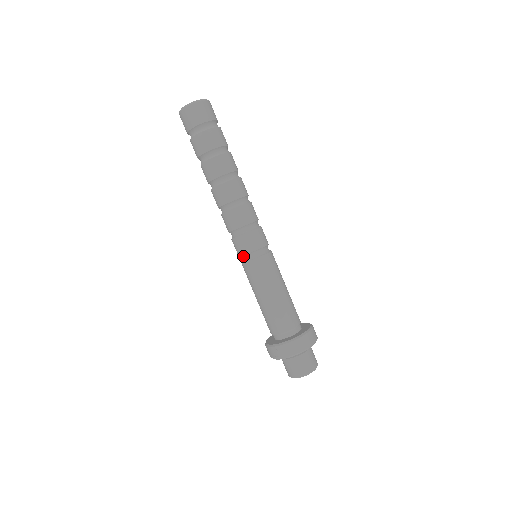
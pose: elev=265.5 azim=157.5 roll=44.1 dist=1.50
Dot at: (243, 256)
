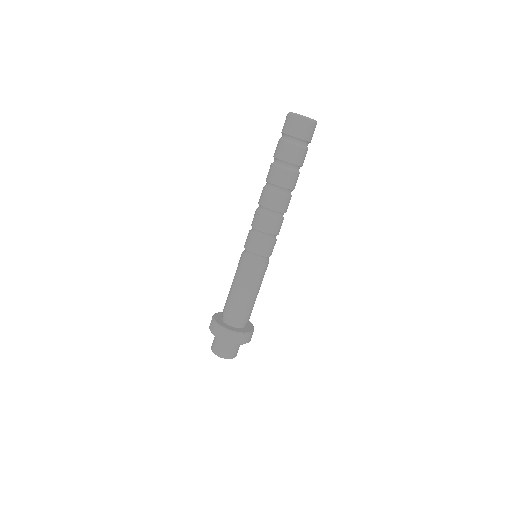
Dot at: (245, 248)
